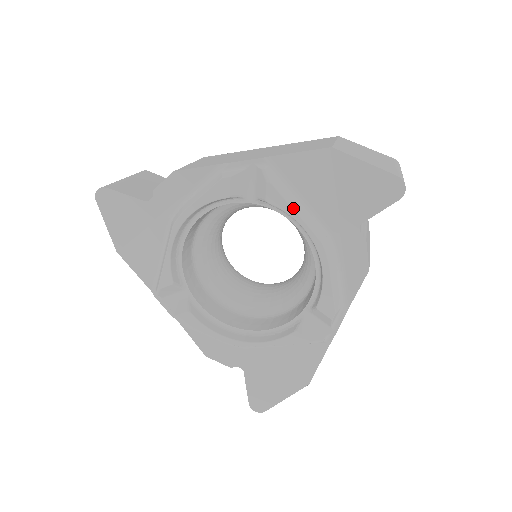
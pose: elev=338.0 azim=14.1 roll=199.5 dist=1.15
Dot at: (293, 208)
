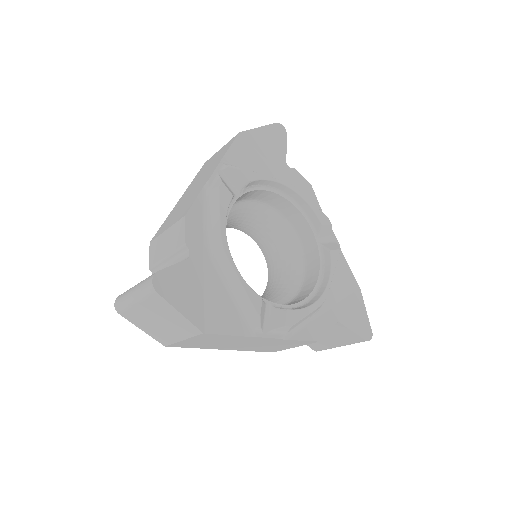
Dot at: (262, 174)
